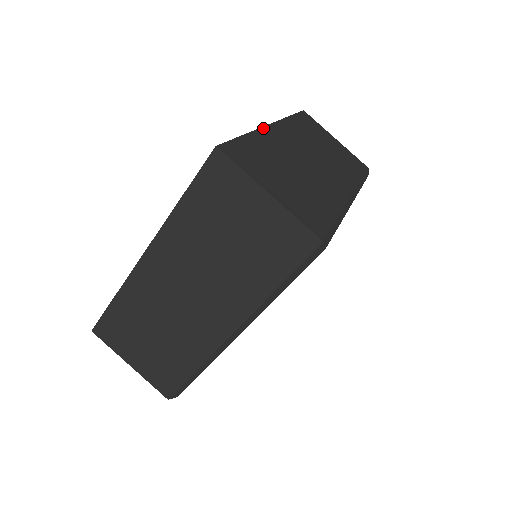
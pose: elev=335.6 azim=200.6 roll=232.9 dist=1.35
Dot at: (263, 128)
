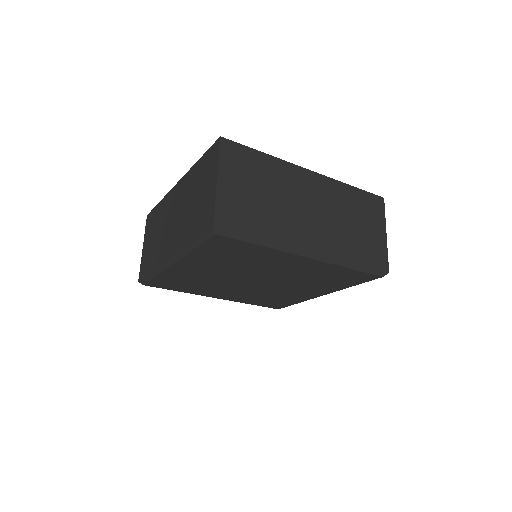
Dot at: (295, 165)
